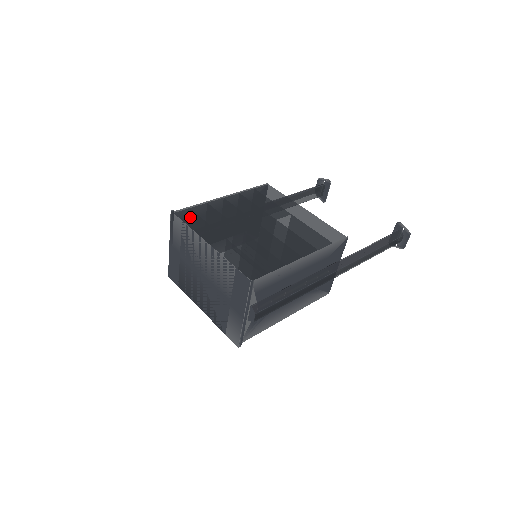
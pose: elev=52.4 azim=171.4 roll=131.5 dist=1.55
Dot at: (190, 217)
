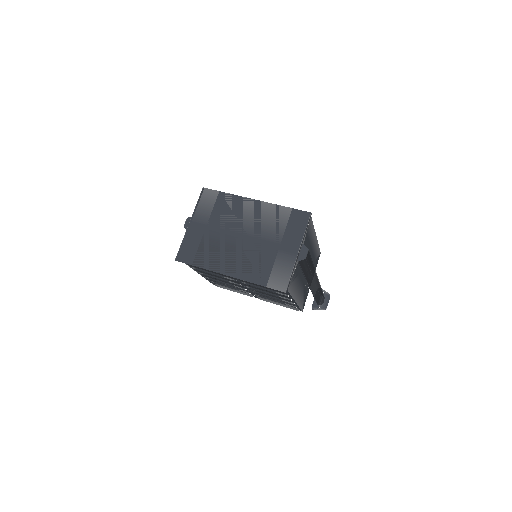
Dot at: occluded
